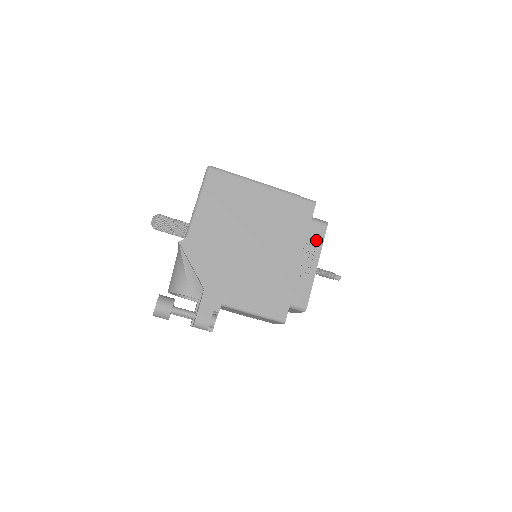
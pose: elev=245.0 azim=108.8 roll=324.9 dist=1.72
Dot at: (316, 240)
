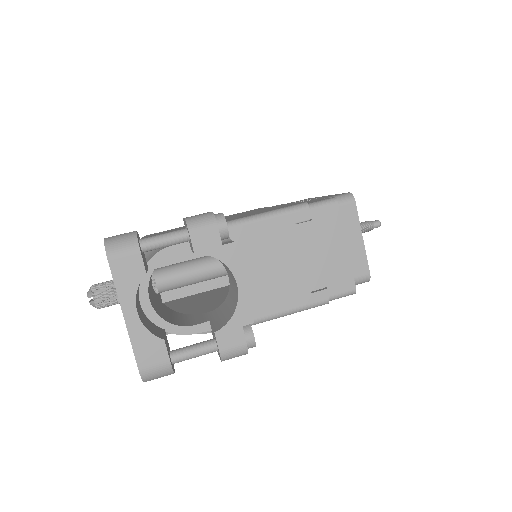
Dot at: occluded
